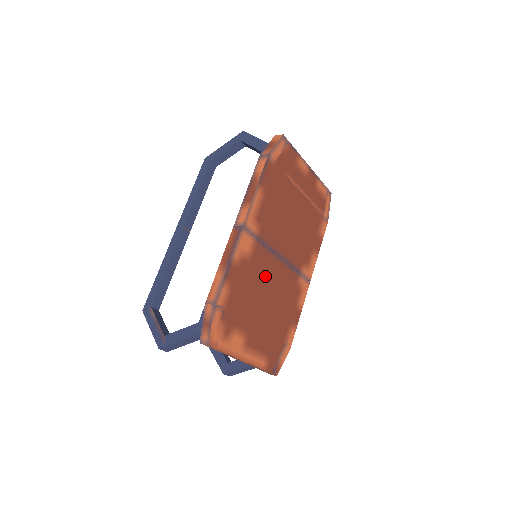
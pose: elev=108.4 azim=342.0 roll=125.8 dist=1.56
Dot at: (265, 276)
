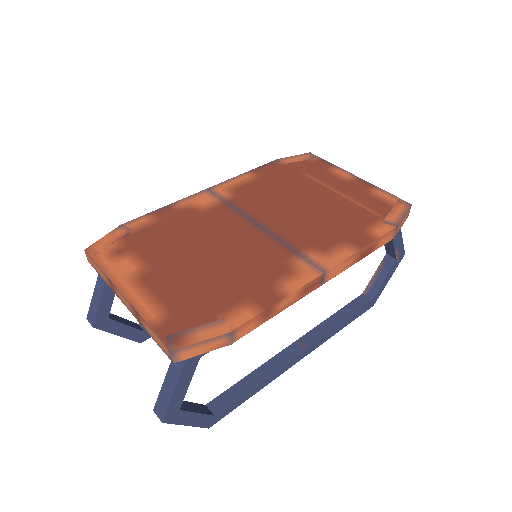
Dot at: (220, 232)
